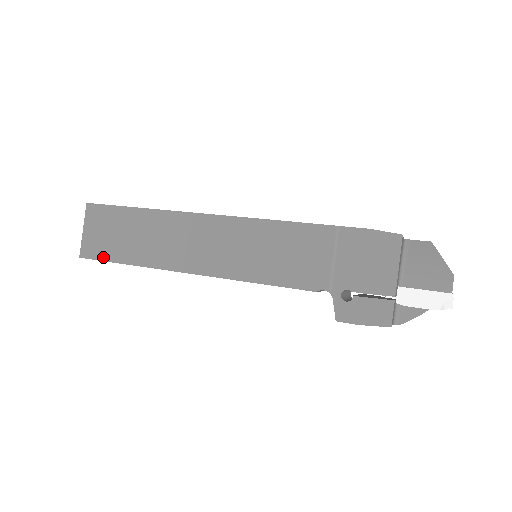
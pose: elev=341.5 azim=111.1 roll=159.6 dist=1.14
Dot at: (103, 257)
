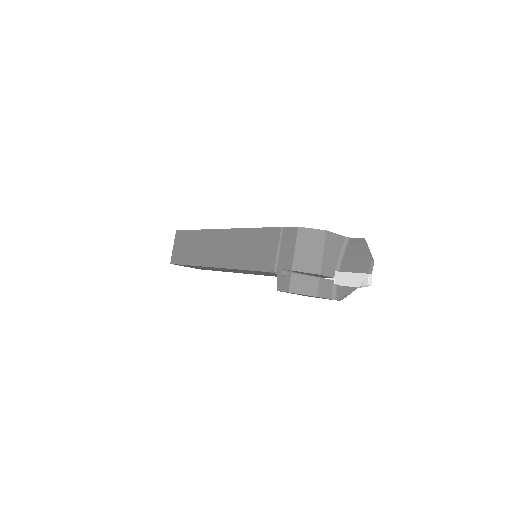
Dot at: (179, 262)
